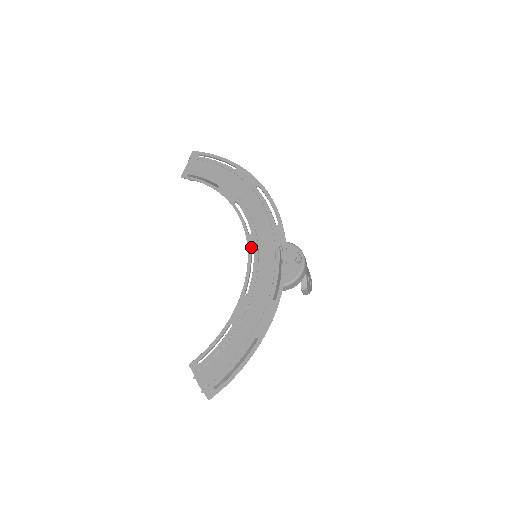
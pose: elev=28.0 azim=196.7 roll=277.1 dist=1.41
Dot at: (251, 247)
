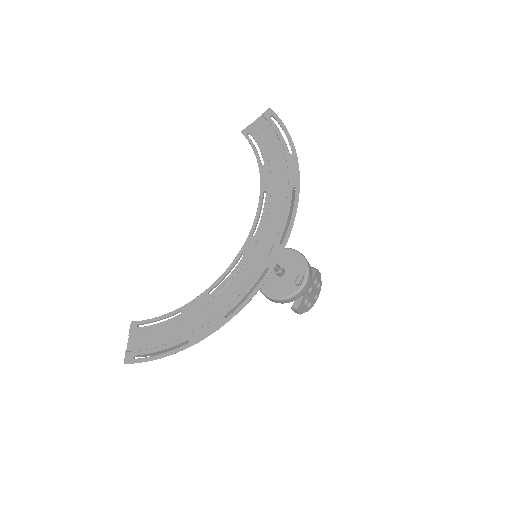
Dot at: (244, 250)
